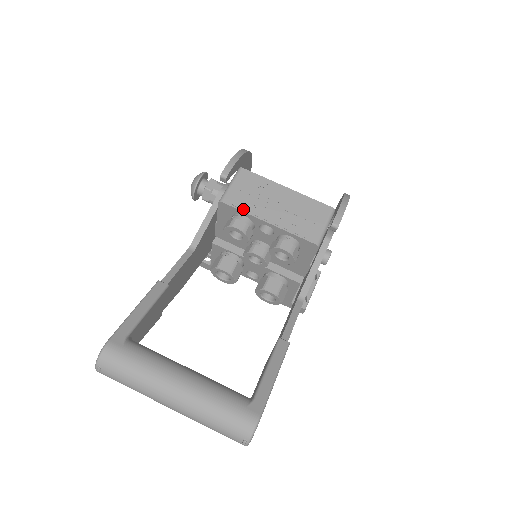
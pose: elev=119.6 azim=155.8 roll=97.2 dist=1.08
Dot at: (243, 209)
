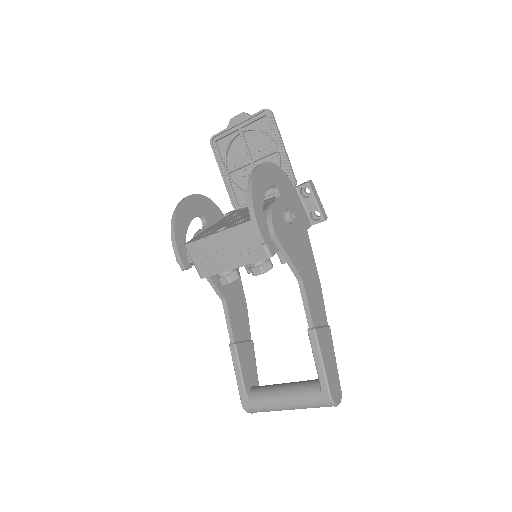
Dot at: (214, 273)
